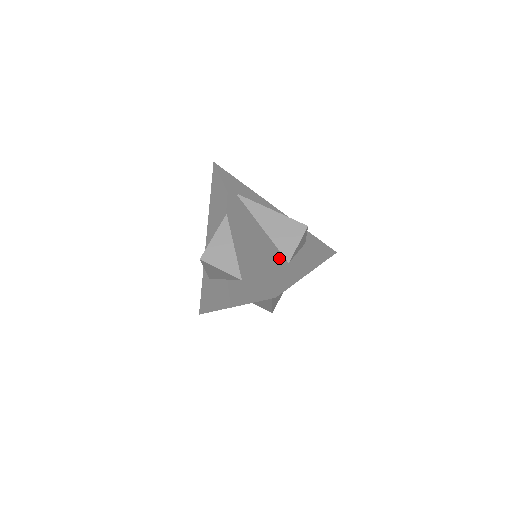
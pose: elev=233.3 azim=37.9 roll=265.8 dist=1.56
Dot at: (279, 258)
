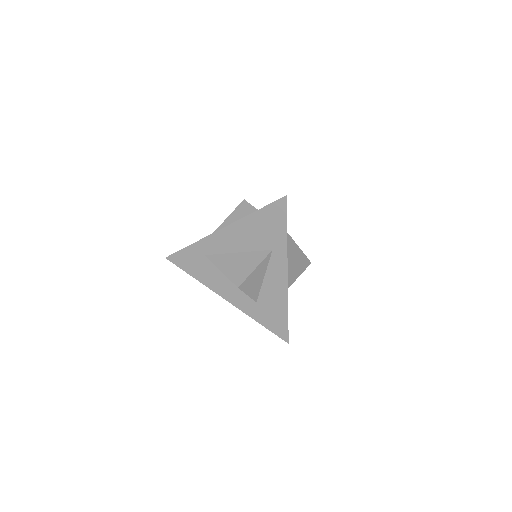
Dot at: occluded
